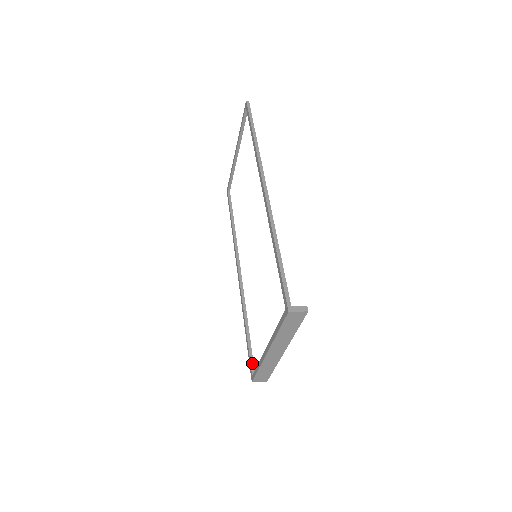
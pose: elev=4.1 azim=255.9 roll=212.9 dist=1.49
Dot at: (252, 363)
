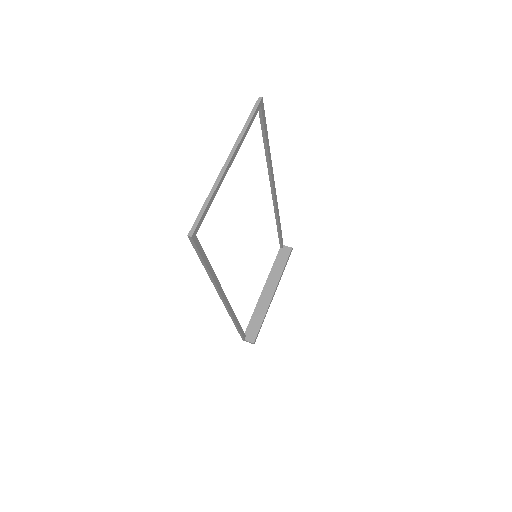
Dot at: (280, 243)
